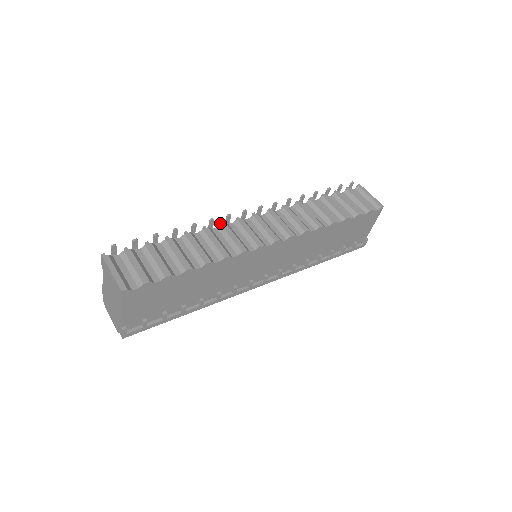
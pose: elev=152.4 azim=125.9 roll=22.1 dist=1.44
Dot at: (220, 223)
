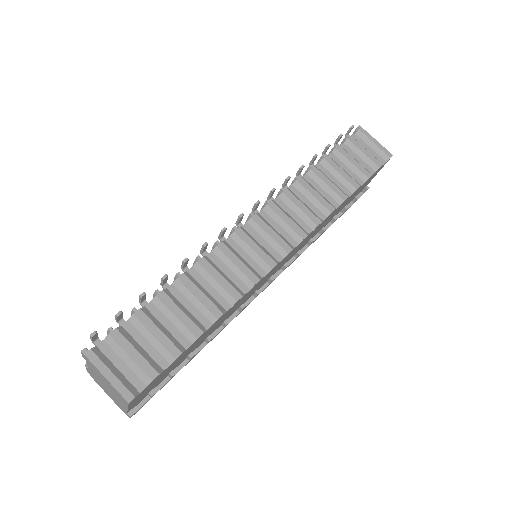
Dot at: (215, 243)
